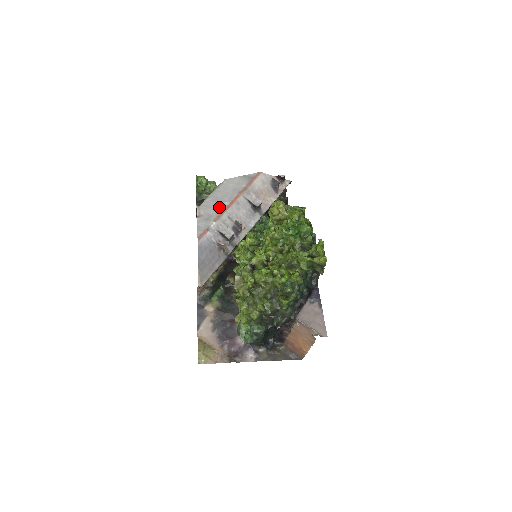
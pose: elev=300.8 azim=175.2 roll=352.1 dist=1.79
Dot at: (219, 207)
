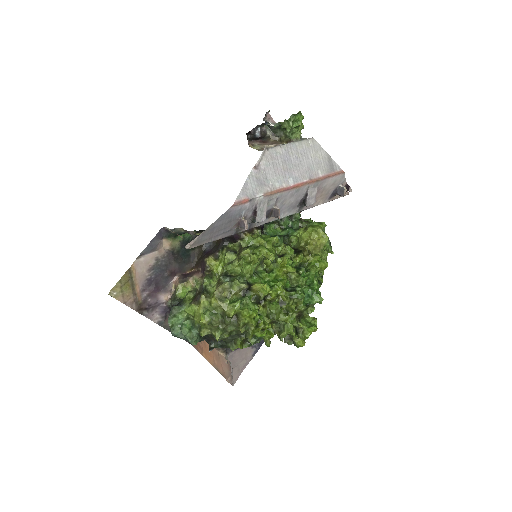
Dot at: (282, 178)
